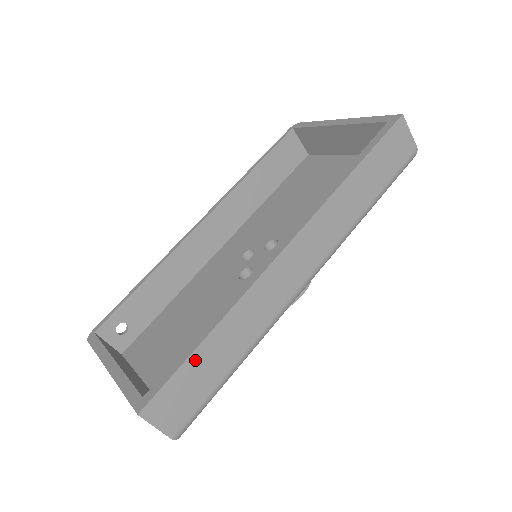
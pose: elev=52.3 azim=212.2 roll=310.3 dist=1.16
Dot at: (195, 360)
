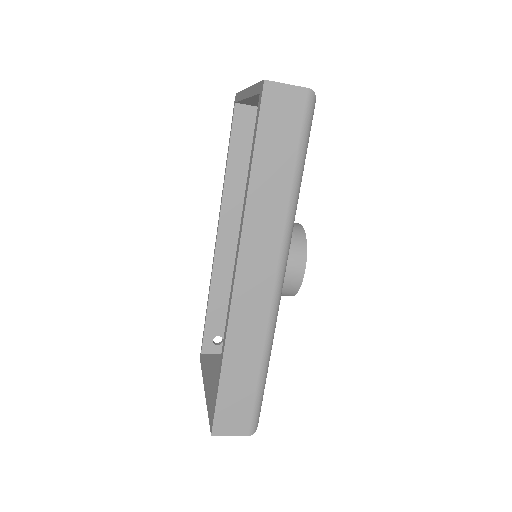
Dot at: (225, 388)
